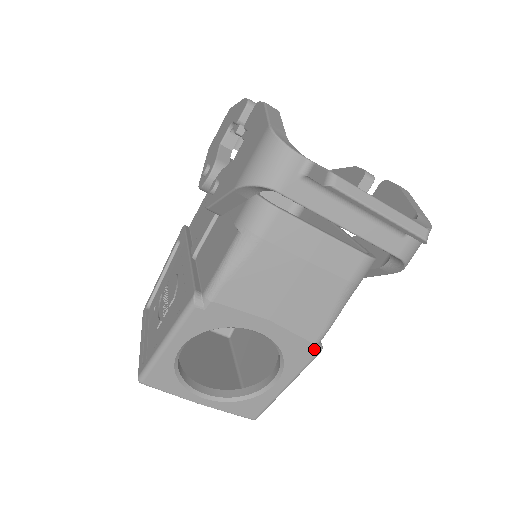
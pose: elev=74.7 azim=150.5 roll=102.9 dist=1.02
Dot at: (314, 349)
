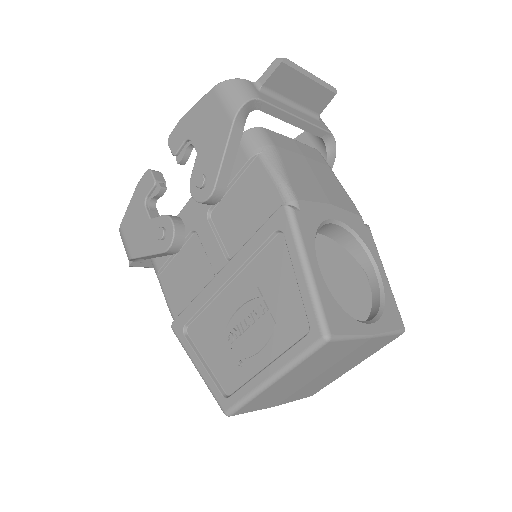
Dot at: (364, 224)
